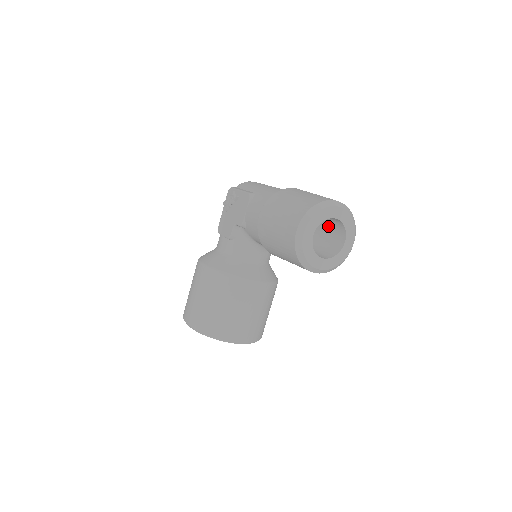
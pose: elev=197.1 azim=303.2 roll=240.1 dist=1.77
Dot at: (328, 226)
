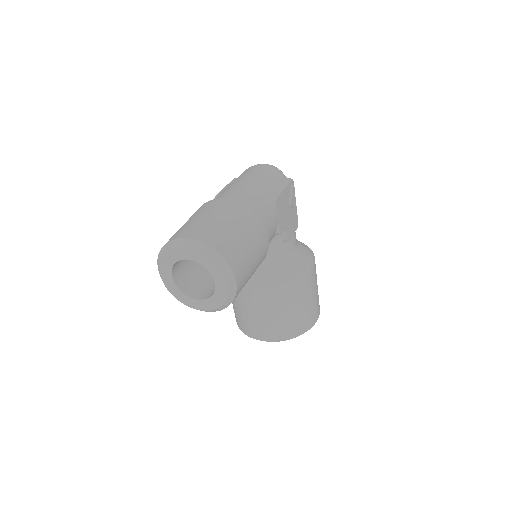
Dot at: occluded
